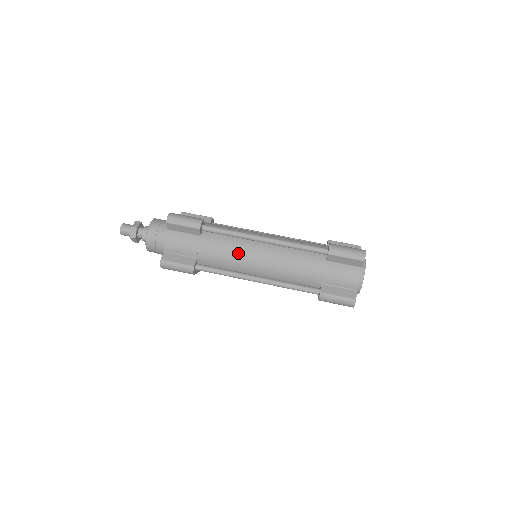
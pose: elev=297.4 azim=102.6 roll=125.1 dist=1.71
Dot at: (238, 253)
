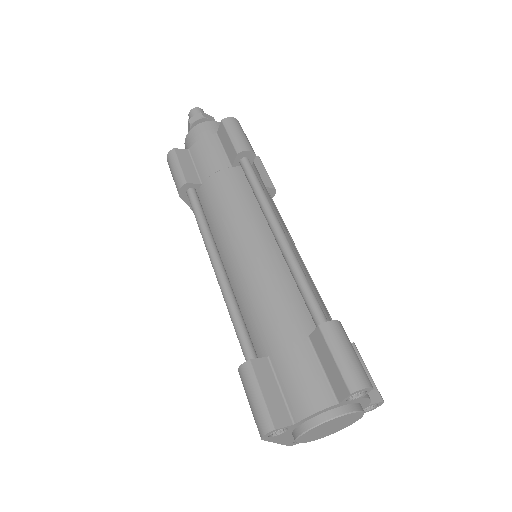
Dot at: (237, 217)
